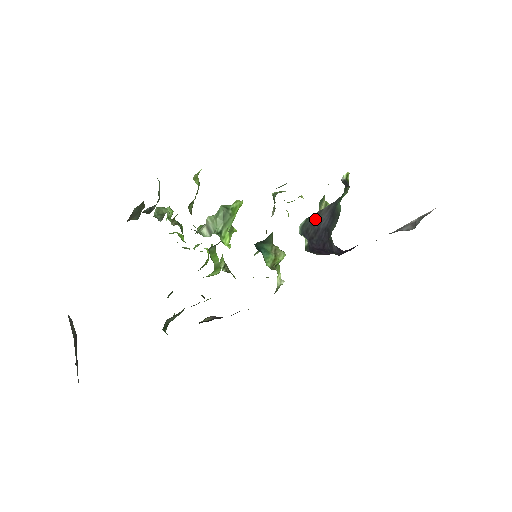
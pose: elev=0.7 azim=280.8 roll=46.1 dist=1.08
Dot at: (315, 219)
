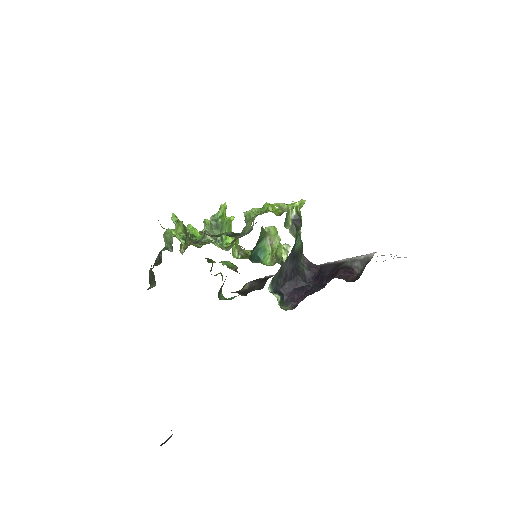
Dot at: (280, 273)
